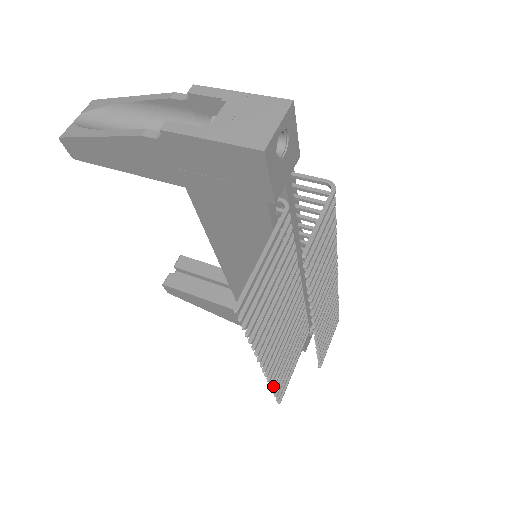
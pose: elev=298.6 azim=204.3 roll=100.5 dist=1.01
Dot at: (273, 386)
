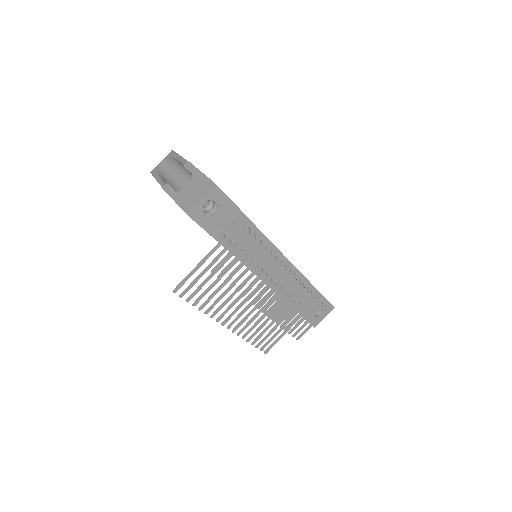
Dot at: (248, 340)
